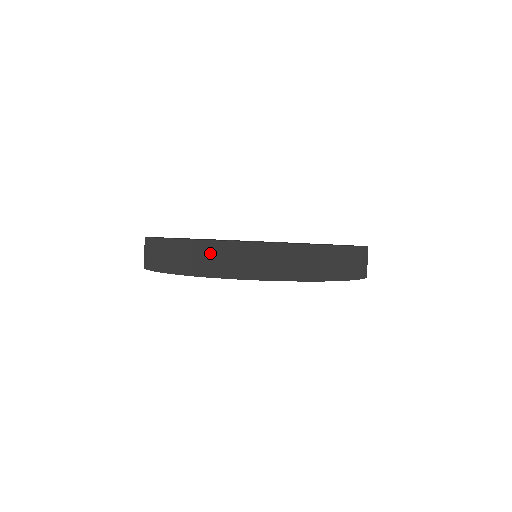
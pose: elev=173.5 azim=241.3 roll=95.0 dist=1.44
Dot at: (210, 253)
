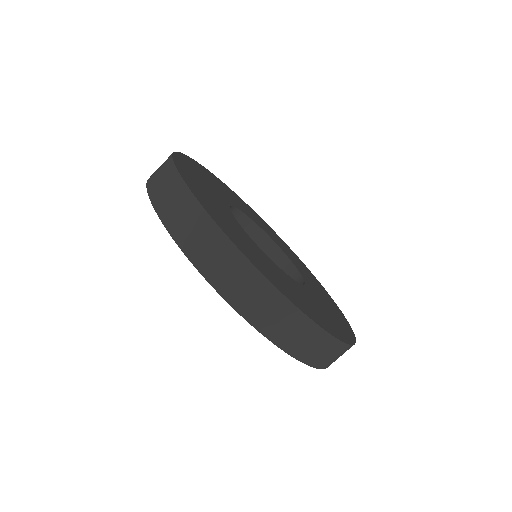
Dot at: (180, 200)
